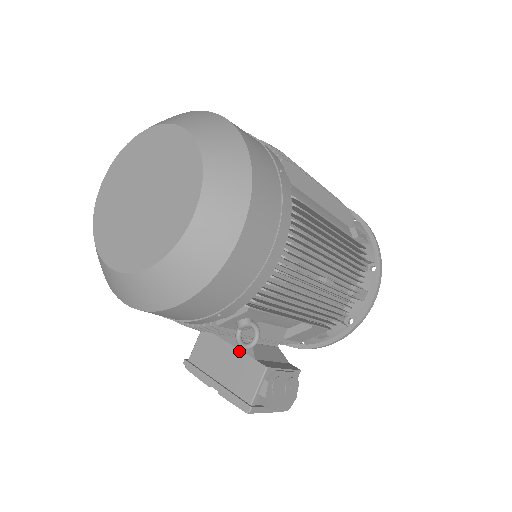
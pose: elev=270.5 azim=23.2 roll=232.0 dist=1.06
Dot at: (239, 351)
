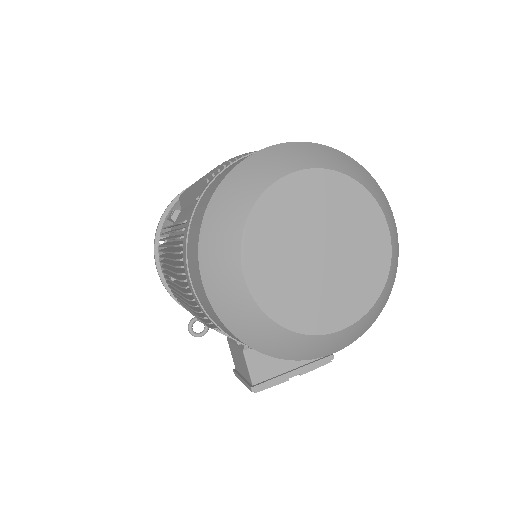
Dot at: occluded
